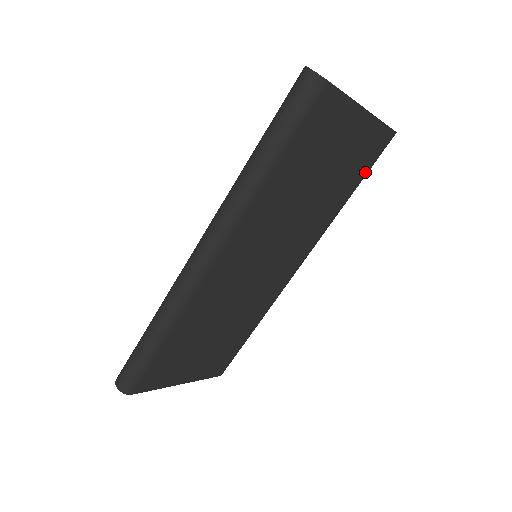
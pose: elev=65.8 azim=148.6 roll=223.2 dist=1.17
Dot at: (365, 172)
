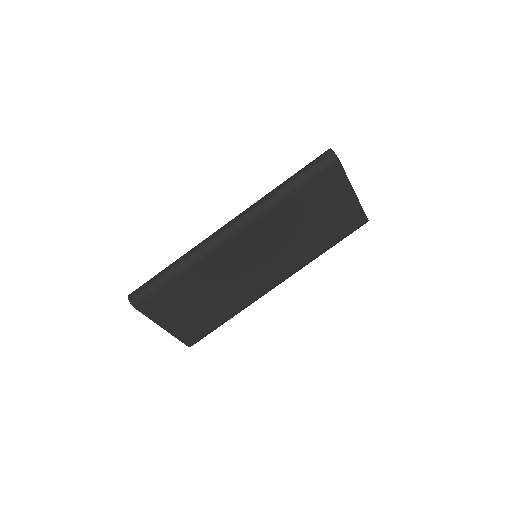
Dot at: (342, 236)
